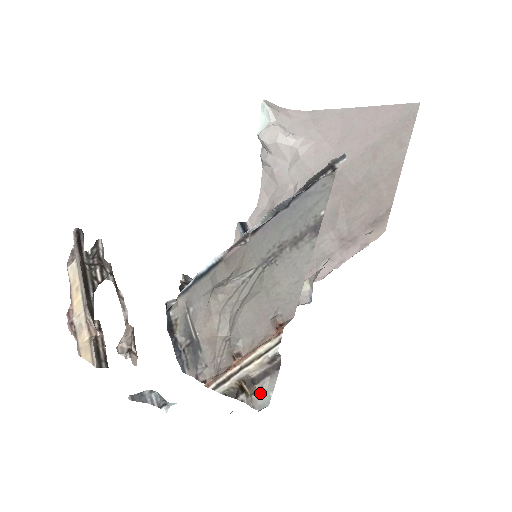
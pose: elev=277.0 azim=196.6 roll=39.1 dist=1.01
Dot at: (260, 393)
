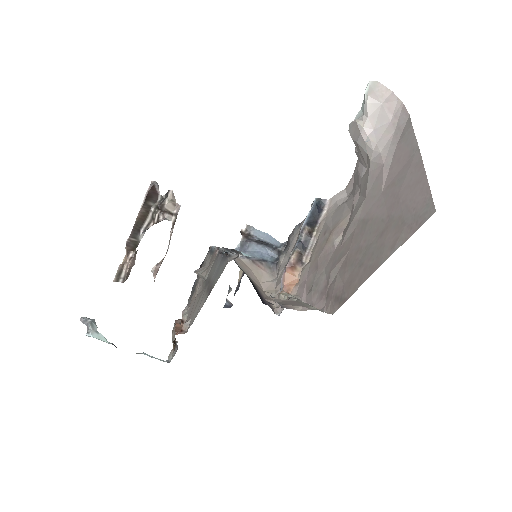
Dot at: (174, 352)
